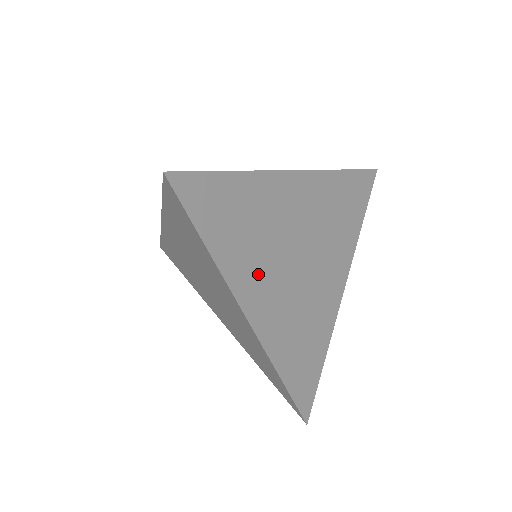
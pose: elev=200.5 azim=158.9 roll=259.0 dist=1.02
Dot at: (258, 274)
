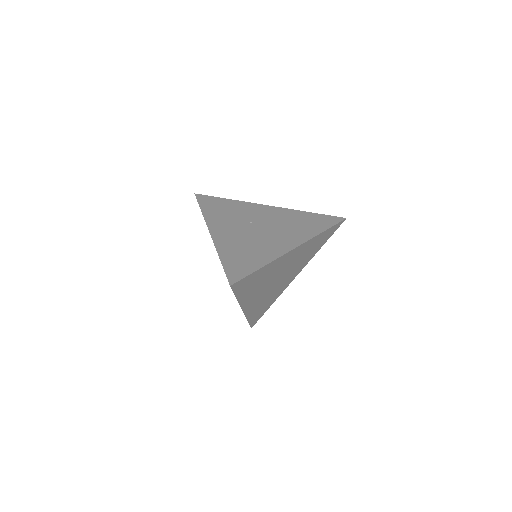
Dot at: (255, 294)
